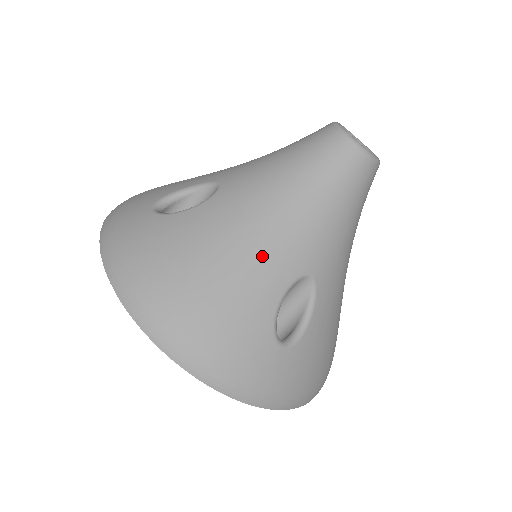
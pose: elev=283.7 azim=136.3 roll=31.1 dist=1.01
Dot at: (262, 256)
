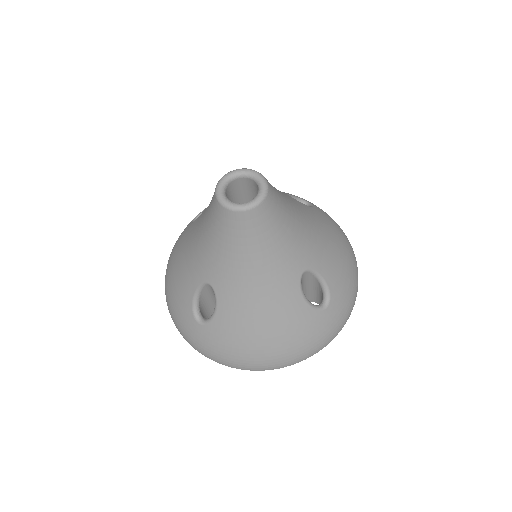
Dot at: (275, 300)
